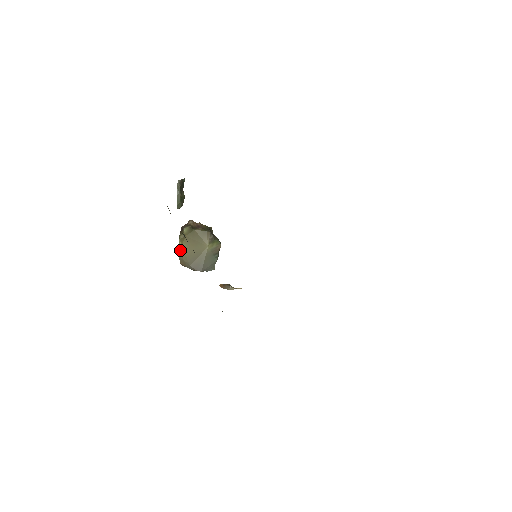
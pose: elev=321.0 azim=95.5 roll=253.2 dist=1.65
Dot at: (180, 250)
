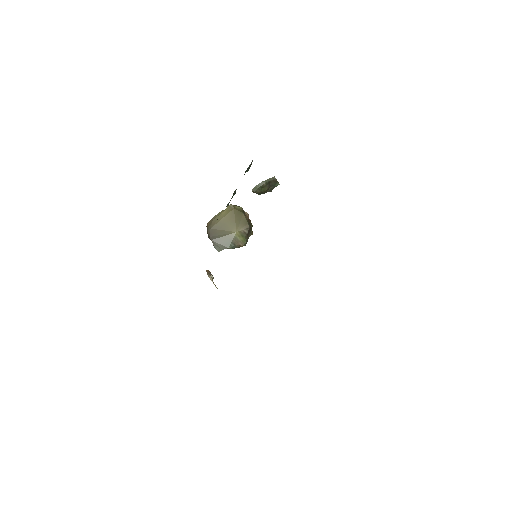
Dot at: (219, 213)
